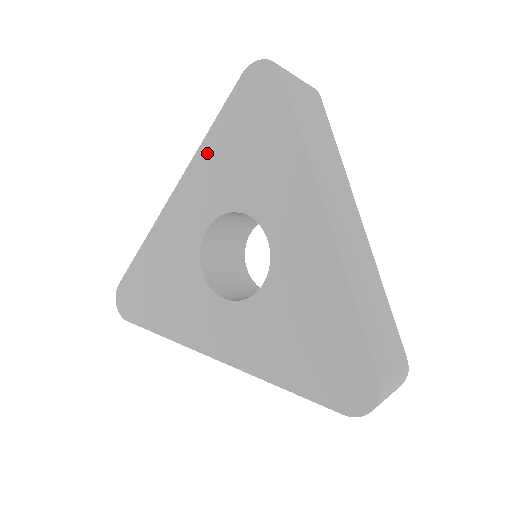
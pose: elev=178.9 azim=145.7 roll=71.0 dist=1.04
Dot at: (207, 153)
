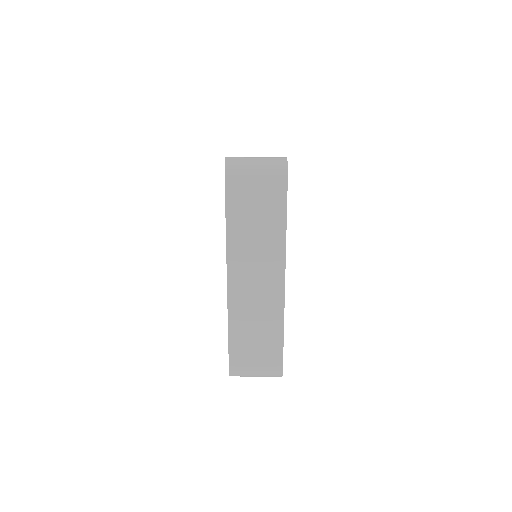
Dot at: occluded
